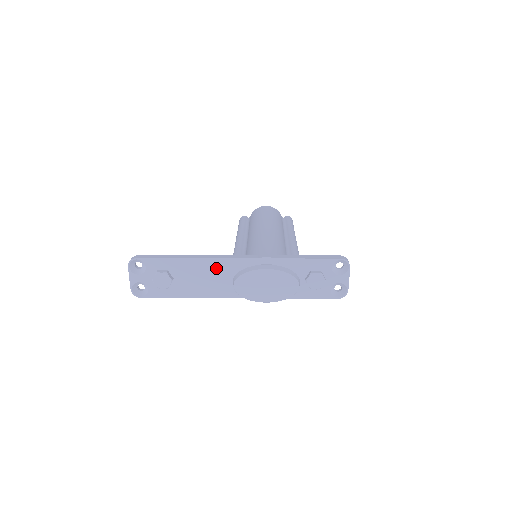
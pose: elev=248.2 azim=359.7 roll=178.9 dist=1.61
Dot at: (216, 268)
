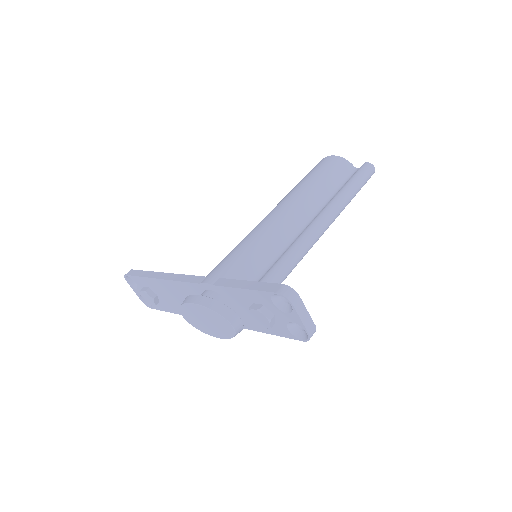
Dot at: (177, 289)
